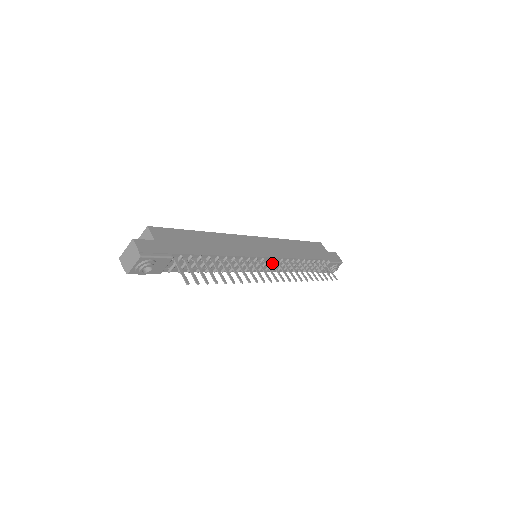
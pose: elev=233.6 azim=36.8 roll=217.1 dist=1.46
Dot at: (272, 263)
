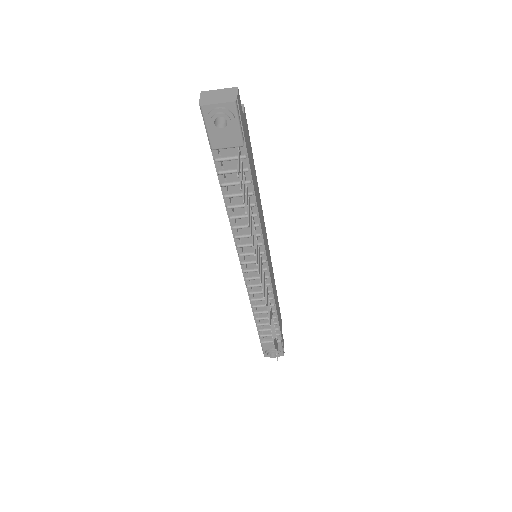
Dot at: (264, 275)
